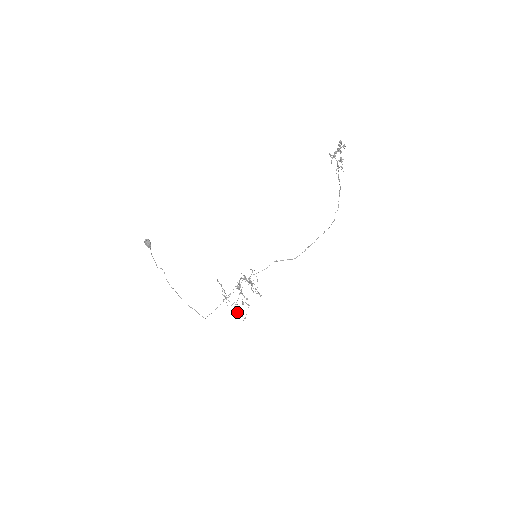
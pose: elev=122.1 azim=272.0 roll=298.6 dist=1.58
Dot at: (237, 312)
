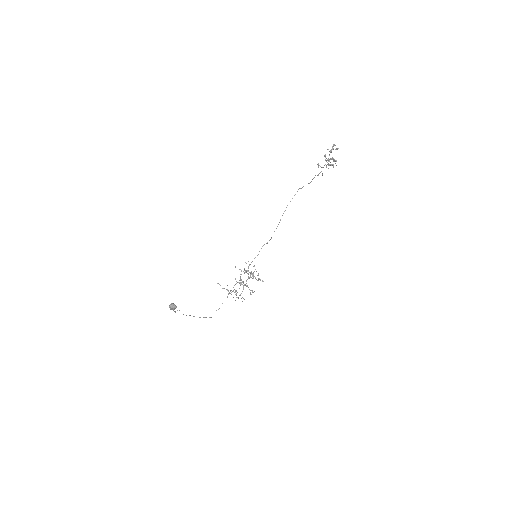
Dot at: occluded
